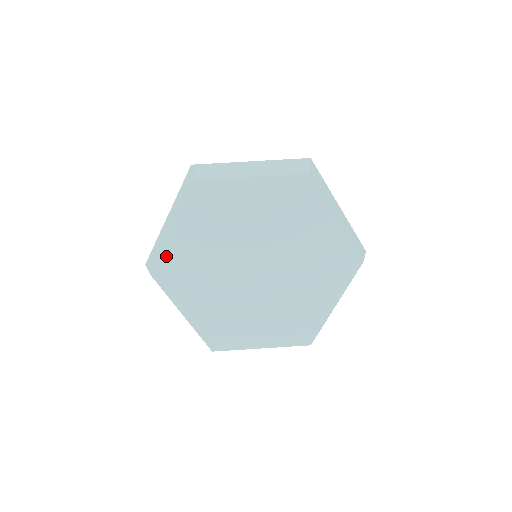
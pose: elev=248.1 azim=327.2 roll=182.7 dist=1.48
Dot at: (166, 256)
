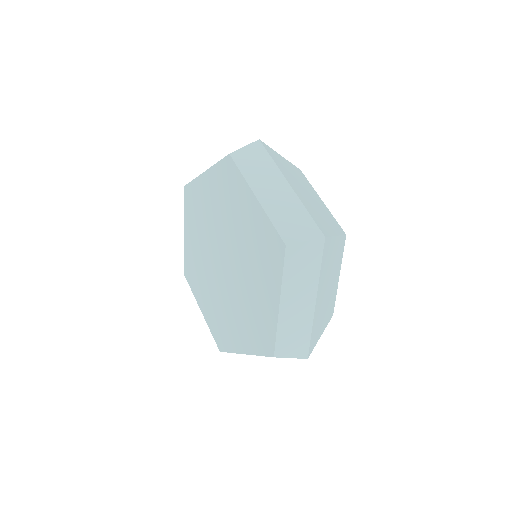
Dot at: (195, 184)
